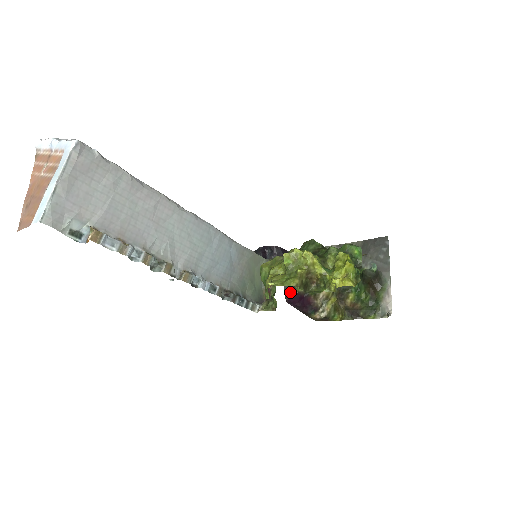
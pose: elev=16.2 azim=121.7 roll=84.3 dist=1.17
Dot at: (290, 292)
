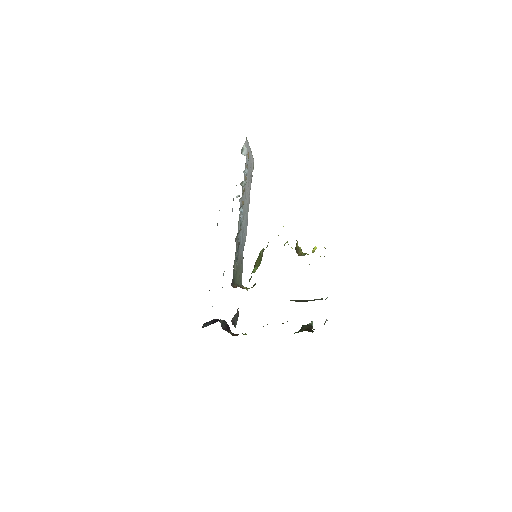
Dot at: (234, 325)
